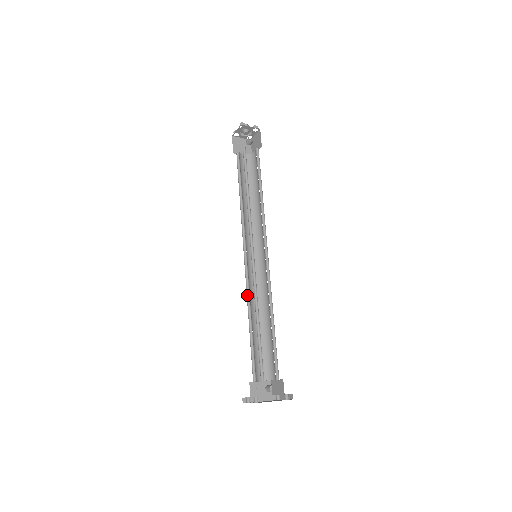
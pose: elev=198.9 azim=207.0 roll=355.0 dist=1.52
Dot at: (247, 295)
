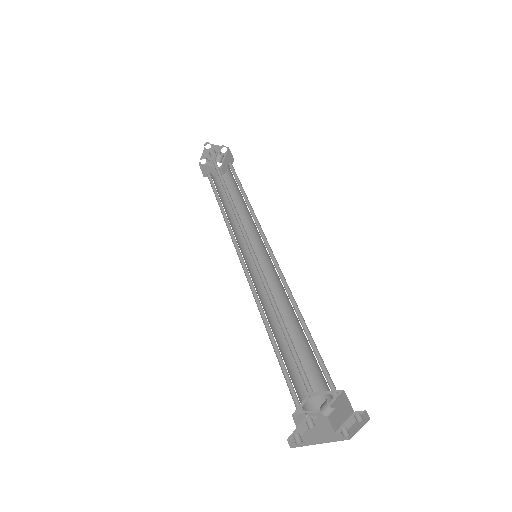
Dot at: (256, 303)
